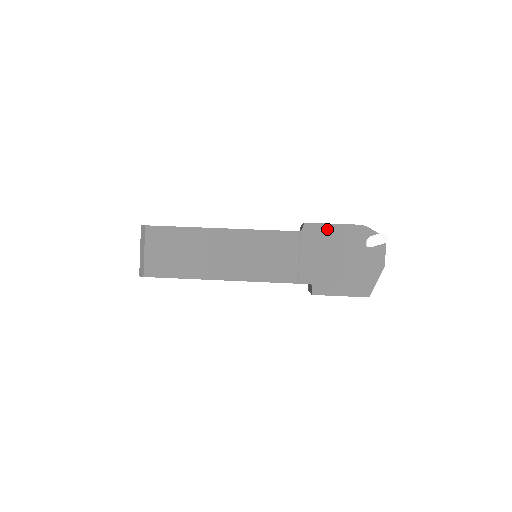
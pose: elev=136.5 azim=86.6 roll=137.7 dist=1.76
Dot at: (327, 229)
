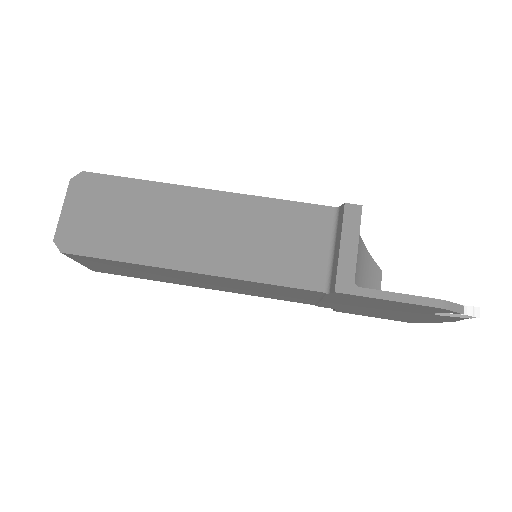
Dot at: (373, 300)
